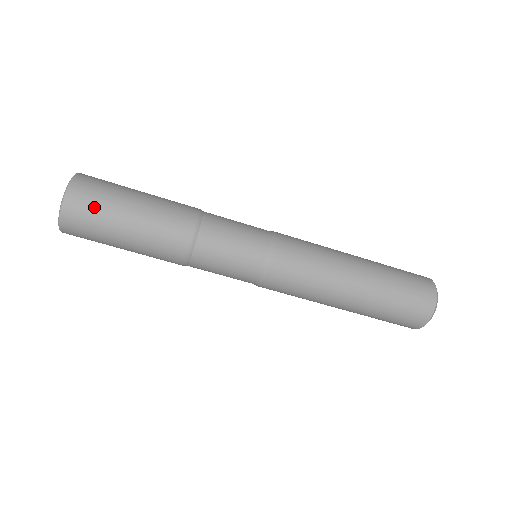
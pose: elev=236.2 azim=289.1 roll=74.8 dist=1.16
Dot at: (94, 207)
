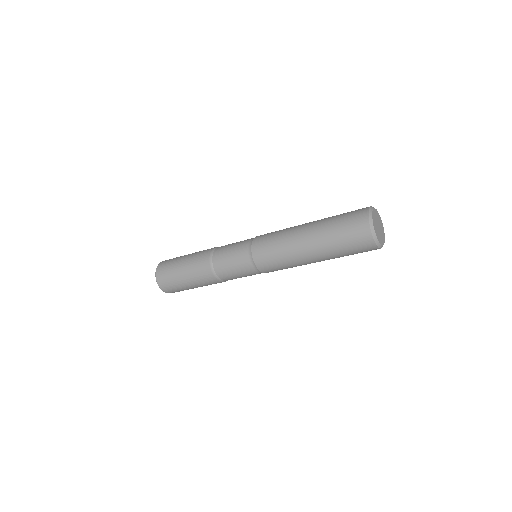
Dot at: (168, 278)
